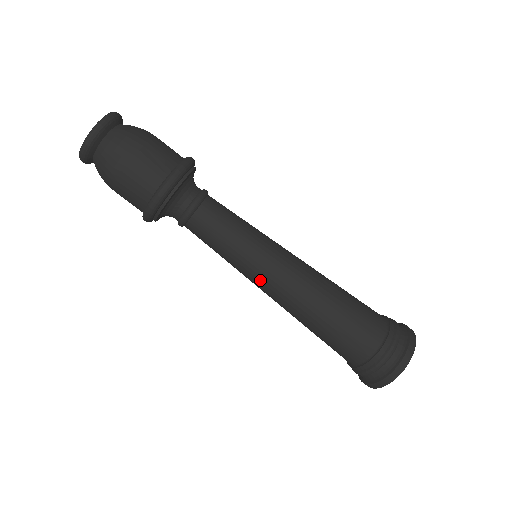
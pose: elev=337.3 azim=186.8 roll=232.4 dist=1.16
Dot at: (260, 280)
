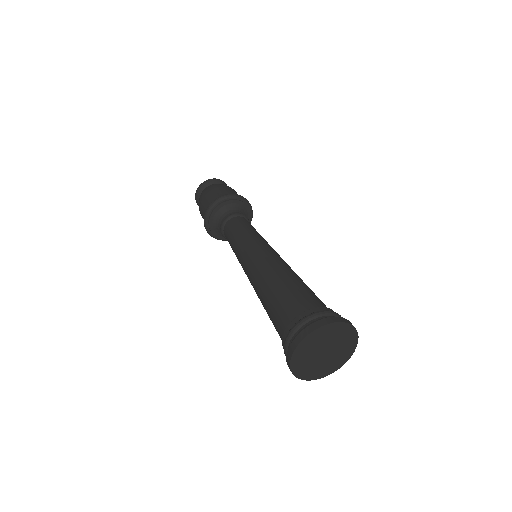
Dot at: (243, 263)
